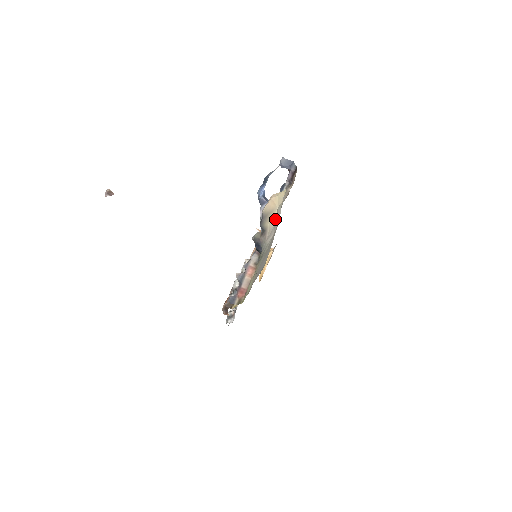
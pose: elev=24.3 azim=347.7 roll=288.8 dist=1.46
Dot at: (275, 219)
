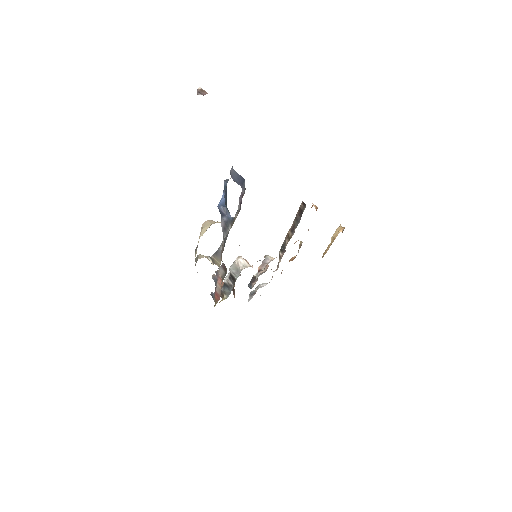
Dot at: occluded
